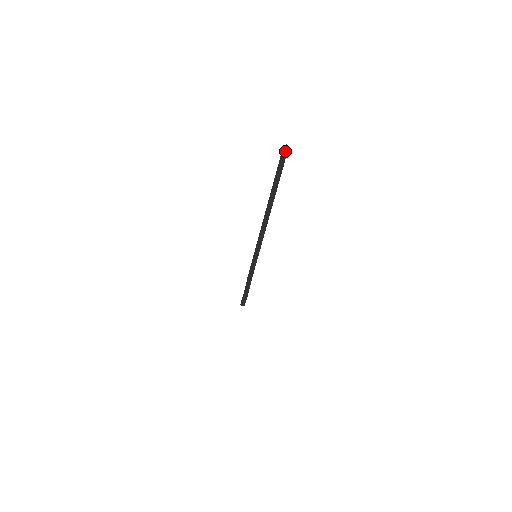
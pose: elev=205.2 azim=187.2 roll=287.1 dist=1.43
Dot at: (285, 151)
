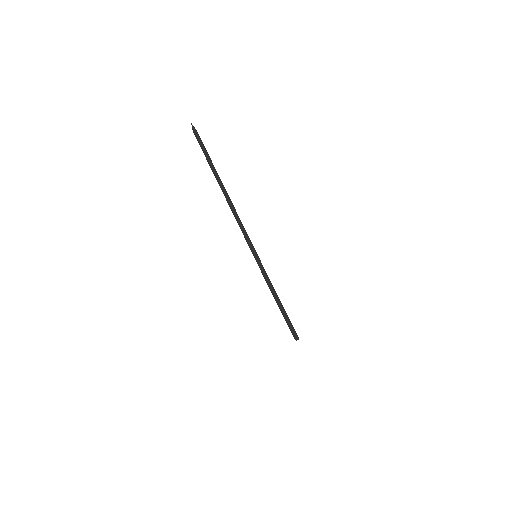
Dot at: (193, 129)
